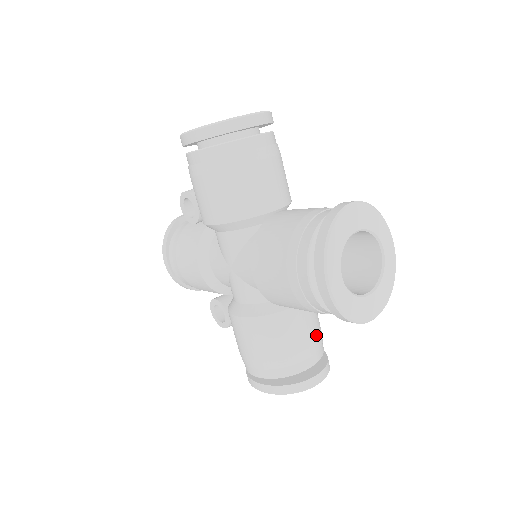
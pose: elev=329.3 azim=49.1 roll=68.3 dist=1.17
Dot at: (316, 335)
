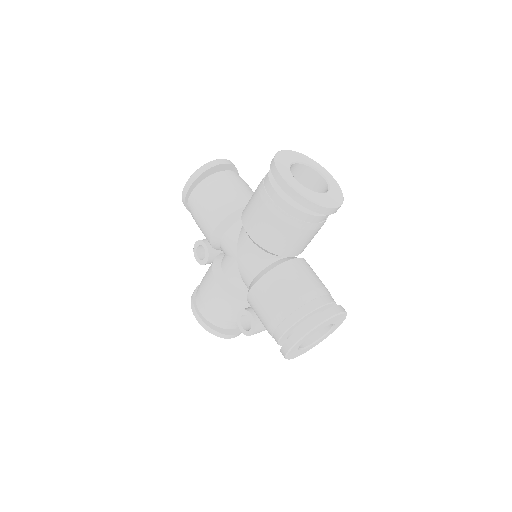
Dot at: (320, 284)
